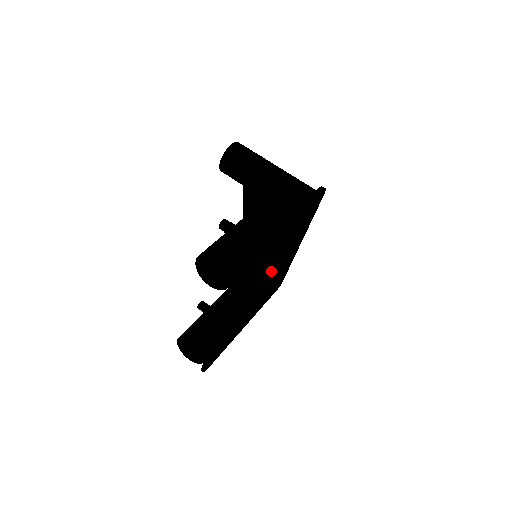
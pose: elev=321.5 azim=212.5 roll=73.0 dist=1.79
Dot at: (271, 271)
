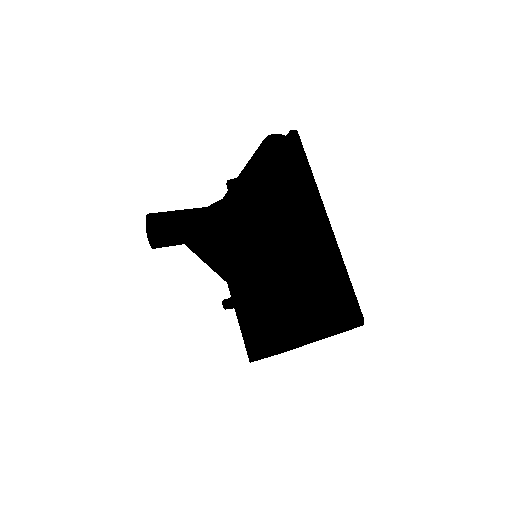
Dot at: (278, 251)
